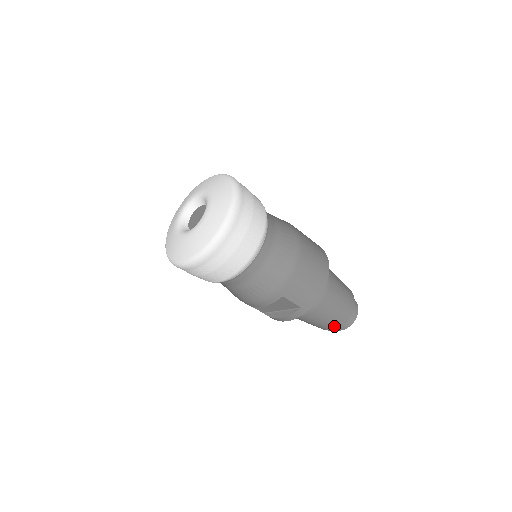
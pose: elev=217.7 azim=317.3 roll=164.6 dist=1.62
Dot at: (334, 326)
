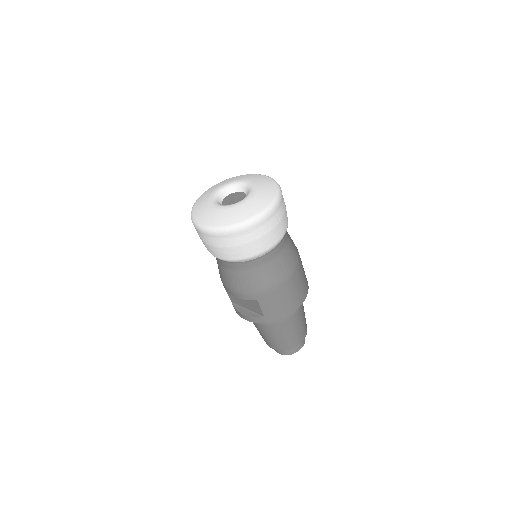
Dot at: (277, 347)
